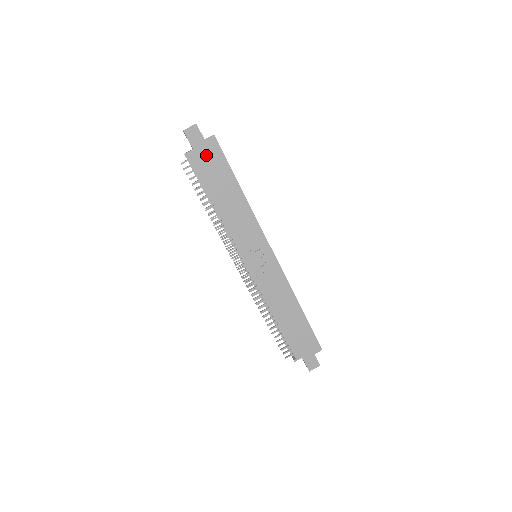
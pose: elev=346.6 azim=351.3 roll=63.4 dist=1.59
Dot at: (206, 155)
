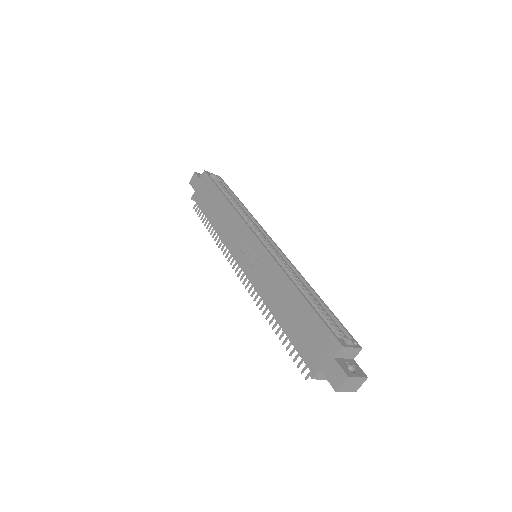
Dot at: (202, 189)
